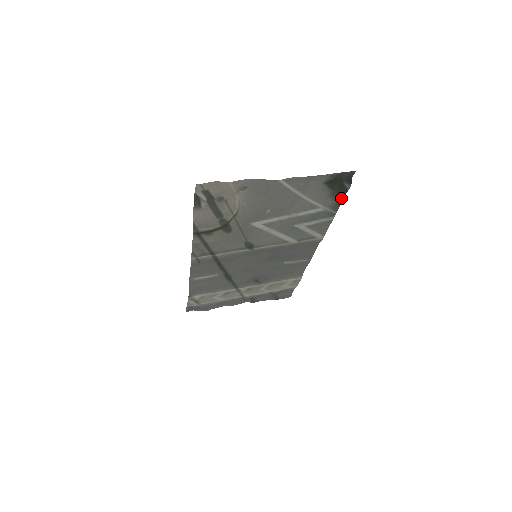
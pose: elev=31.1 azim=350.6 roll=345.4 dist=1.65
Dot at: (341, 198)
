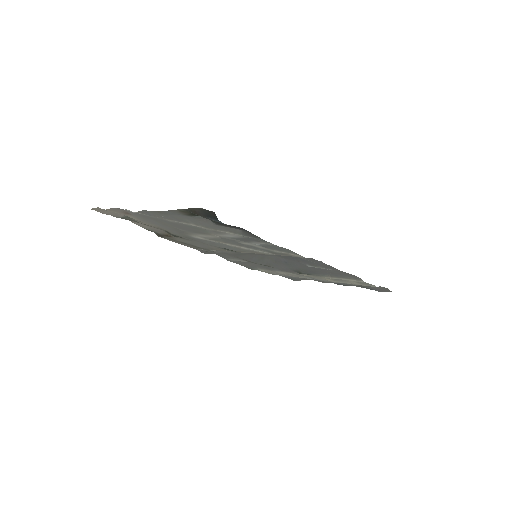
Dot at: occluded
